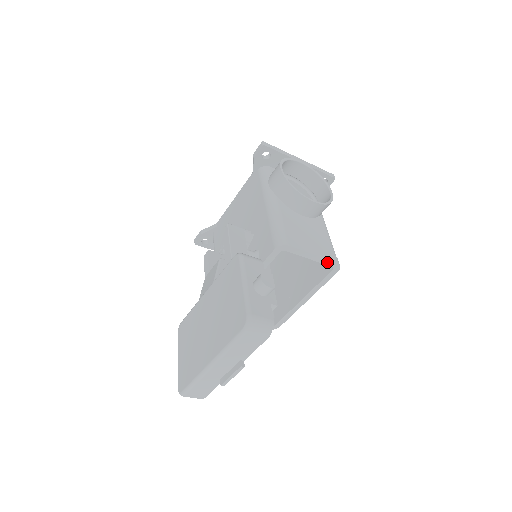
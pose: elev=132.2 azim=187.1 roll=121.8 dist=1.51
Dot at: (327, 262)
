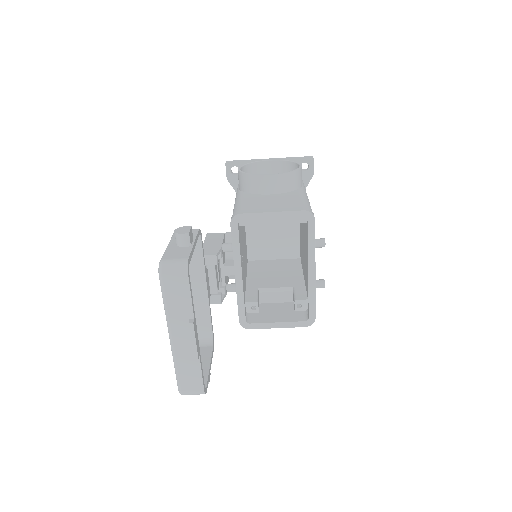
Dot at: (294, 215)
